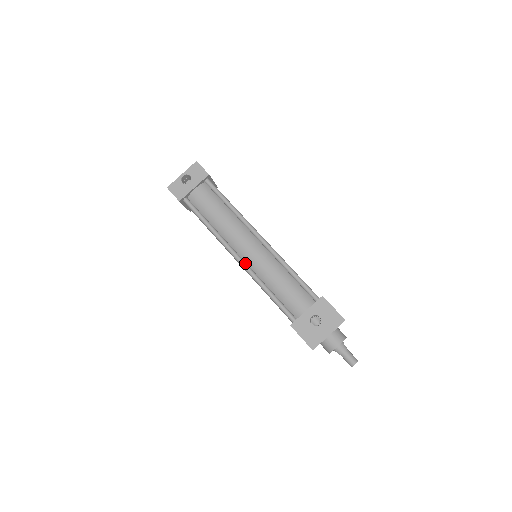
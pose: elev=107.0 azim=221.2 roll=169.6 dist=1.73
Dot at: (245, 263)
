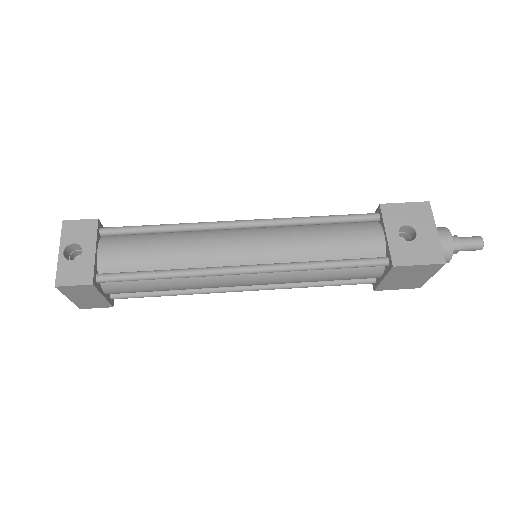
Dot at: (261, 265)
